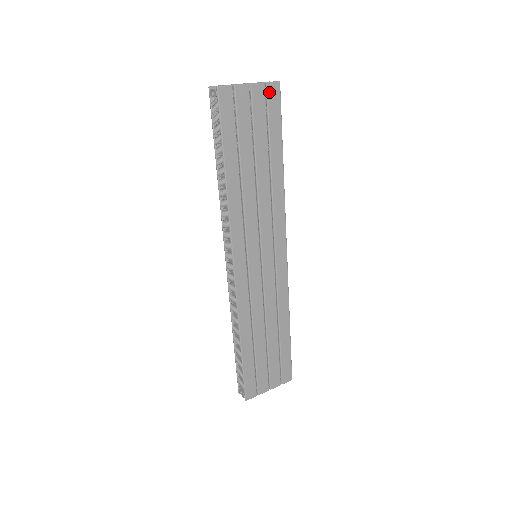
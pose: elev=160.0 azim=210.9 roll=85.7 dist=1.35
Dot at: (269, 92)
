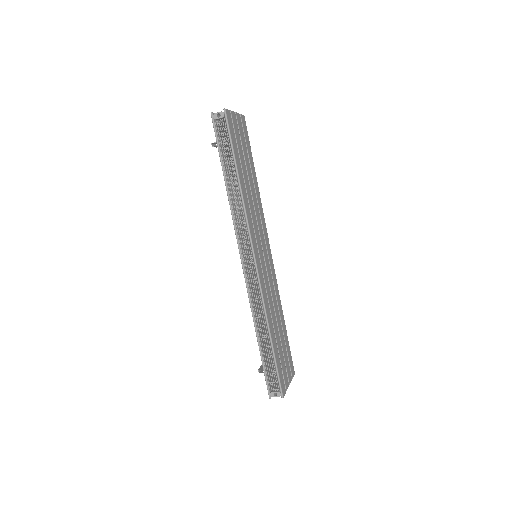
Dot at: (242, 121)
